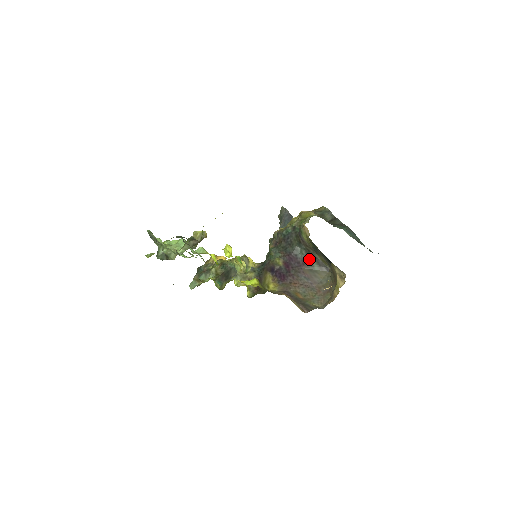
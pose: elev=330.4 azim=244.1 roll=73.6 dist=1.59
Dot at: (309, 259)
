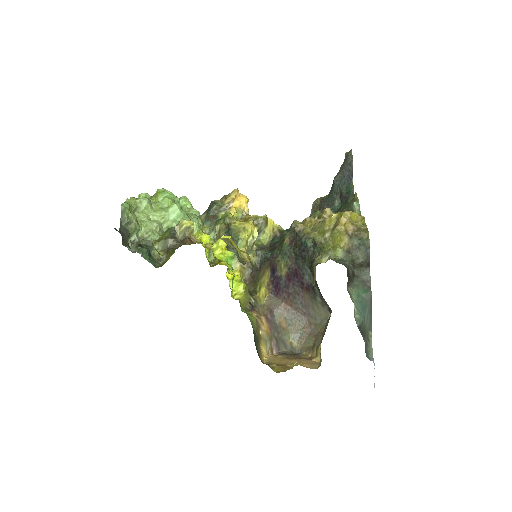
Dot at: (314, 289)
